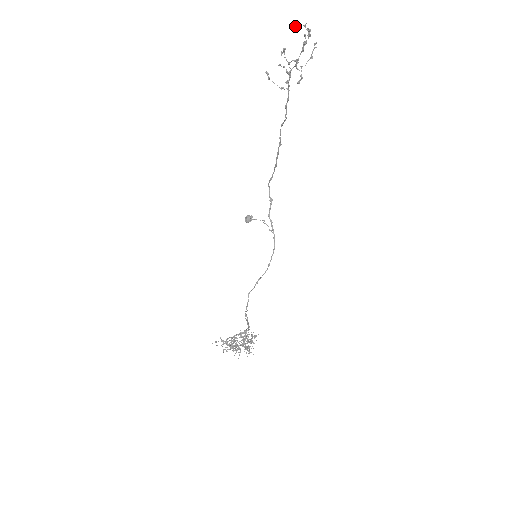
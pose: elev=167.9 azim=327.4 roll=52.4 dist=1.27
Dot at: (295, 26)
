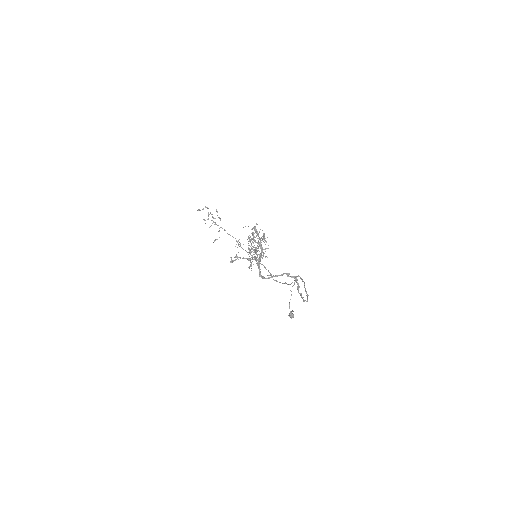
Dot at: (198, 210)
